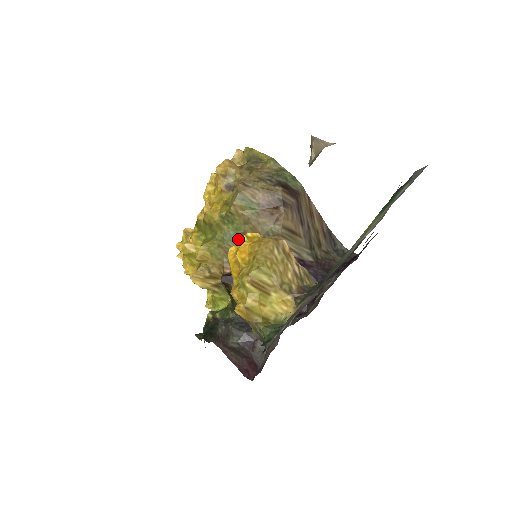
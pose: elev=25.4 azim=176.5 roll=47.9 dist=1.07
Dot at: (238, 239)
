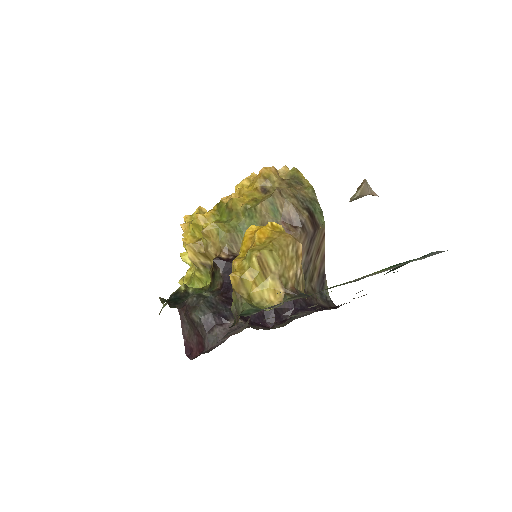
Dot at: occluded
